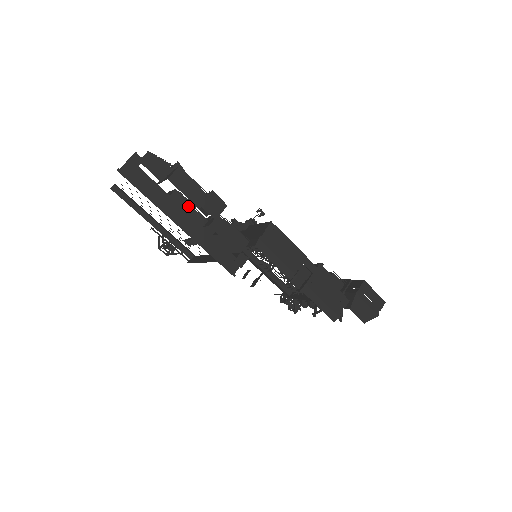
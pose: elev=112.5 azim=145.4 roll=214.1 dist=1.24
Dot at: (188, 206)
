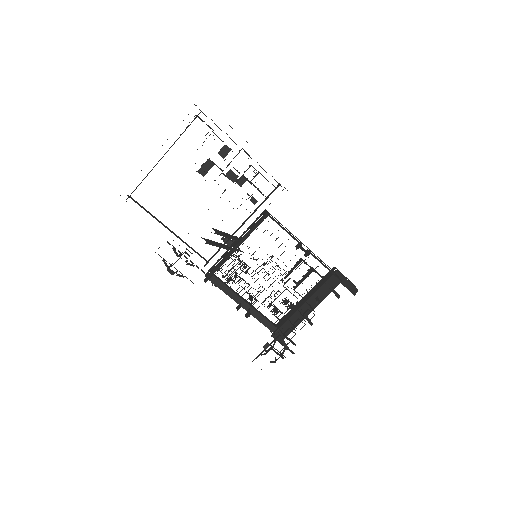
Dot at: occluded
